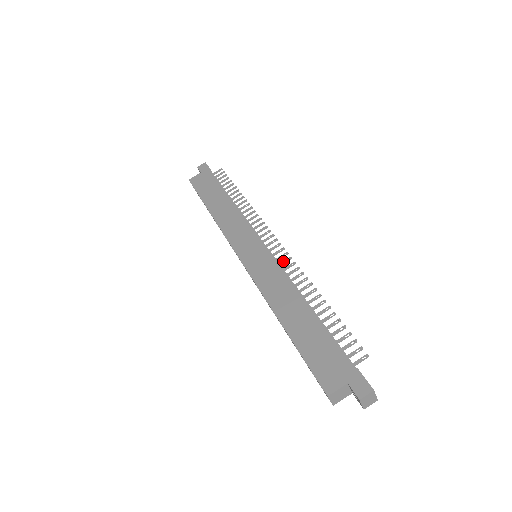
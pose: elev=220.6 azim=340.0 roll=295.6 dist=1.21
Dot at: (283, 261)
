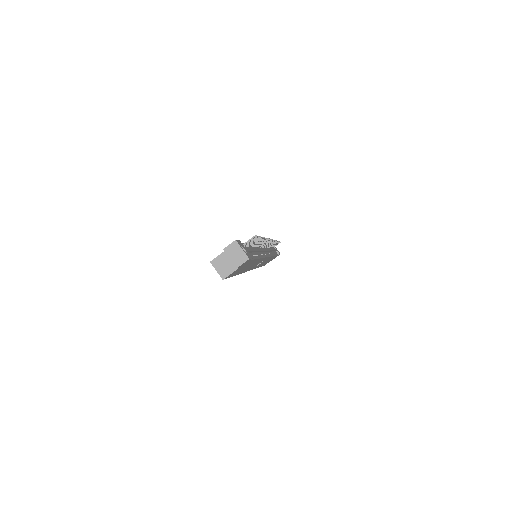
Dot at: occluded
